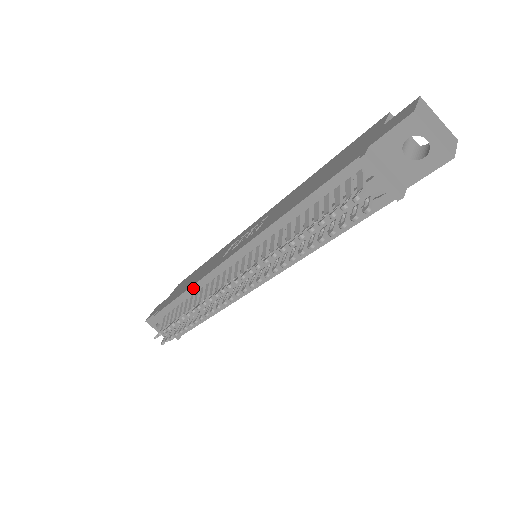
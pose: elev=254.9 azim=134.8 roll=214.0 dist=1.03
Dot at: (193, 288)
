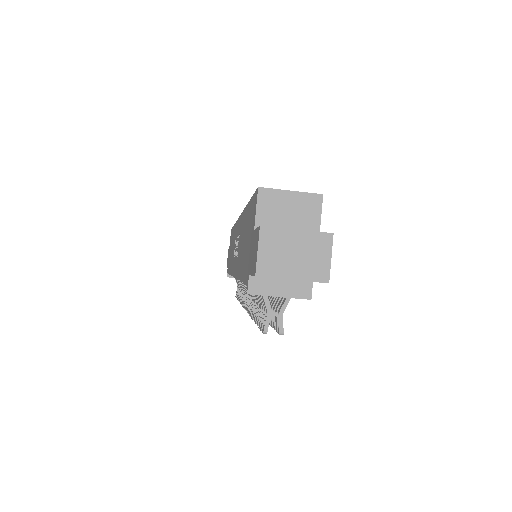
Dot at: occluded
